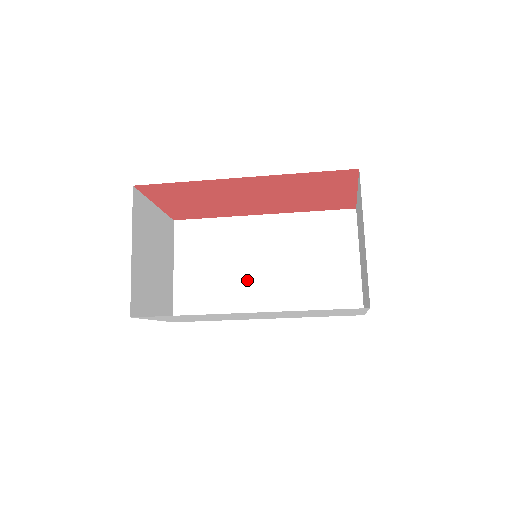
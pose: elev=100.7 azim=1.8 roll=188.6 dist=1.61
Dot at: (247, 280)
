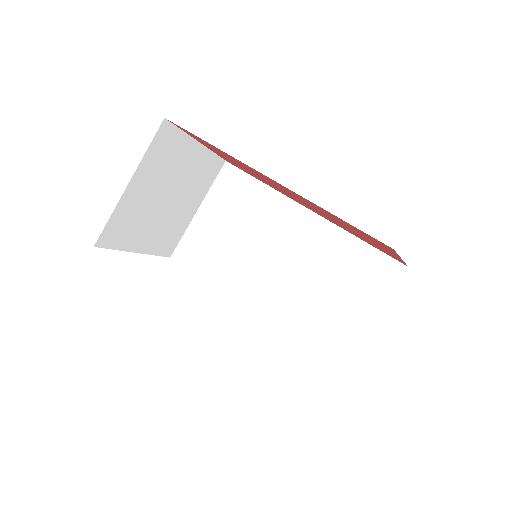
Dot at: (254, 264)
